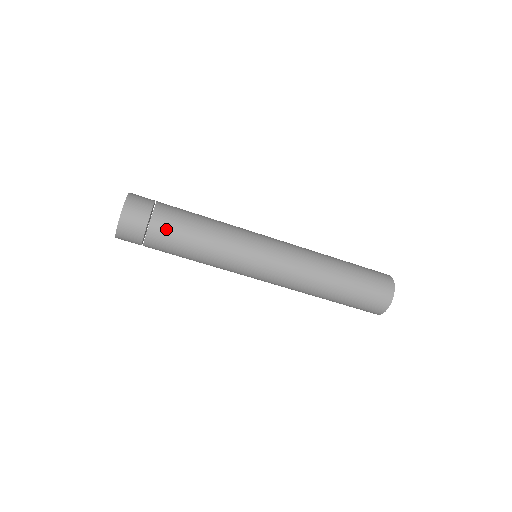
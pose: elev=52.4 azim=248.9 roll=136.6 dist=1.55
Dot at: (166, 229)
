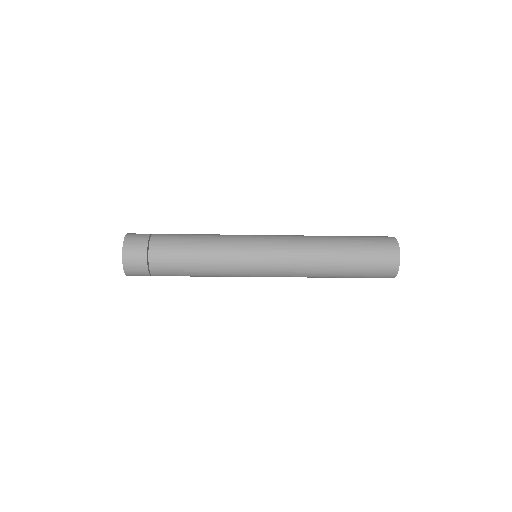
Dot at: occluded
